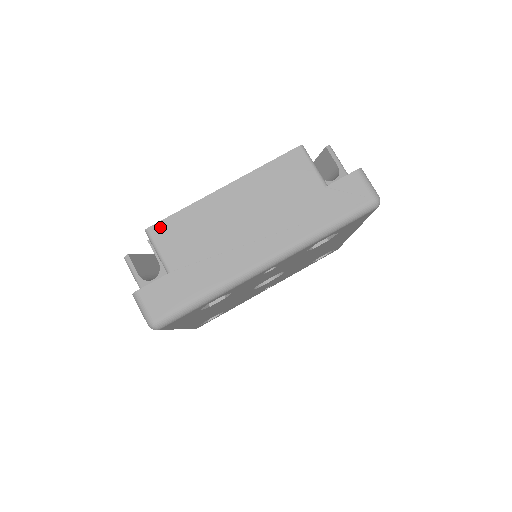
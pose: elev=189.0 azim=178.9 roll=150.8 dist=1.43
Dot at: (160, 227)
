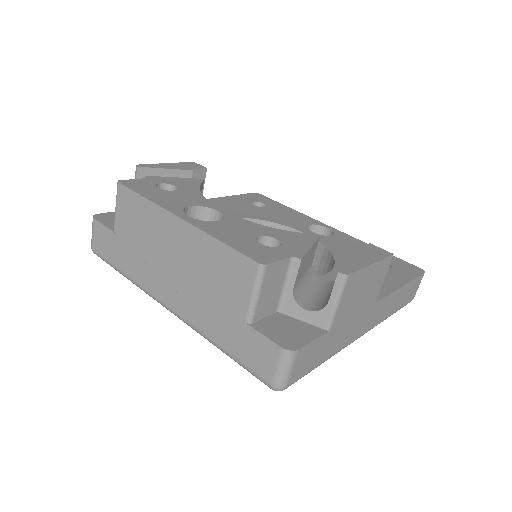
Dot at: (125, 192)
